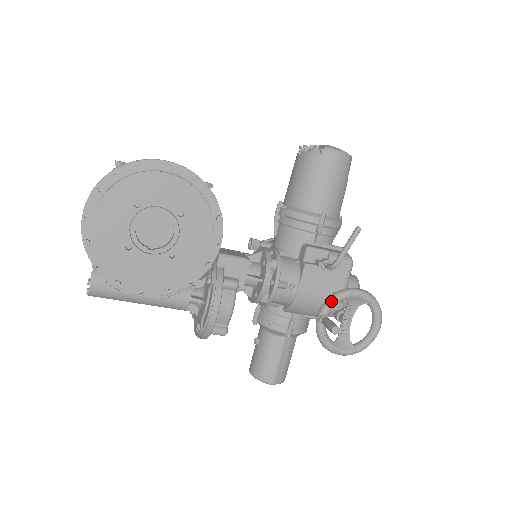
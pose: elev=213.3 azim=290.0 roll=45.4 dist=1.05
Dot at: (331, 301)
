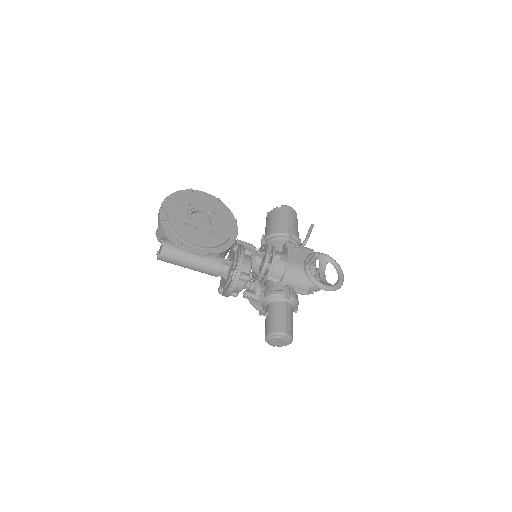
Dot at: (309, 256)
